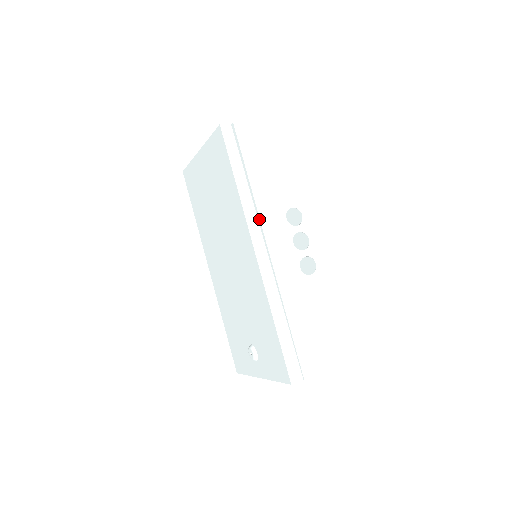
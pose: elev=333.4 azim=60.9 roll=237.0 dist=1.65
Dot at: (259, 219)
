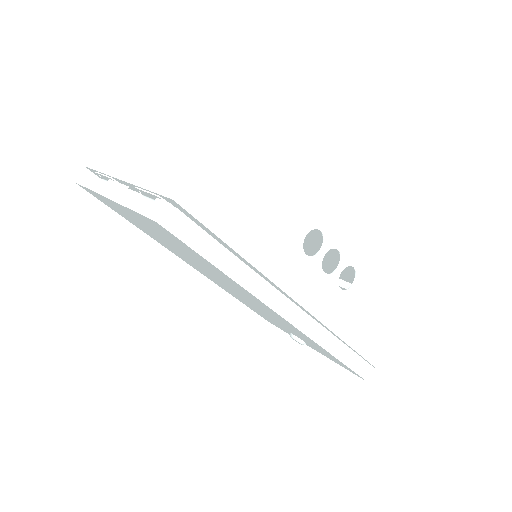
Dot at: (277, 287)
